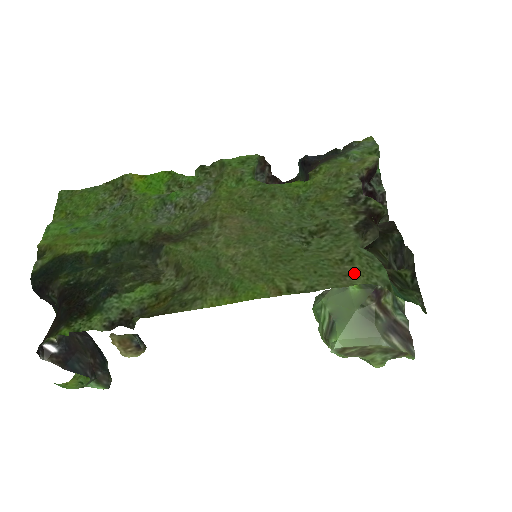
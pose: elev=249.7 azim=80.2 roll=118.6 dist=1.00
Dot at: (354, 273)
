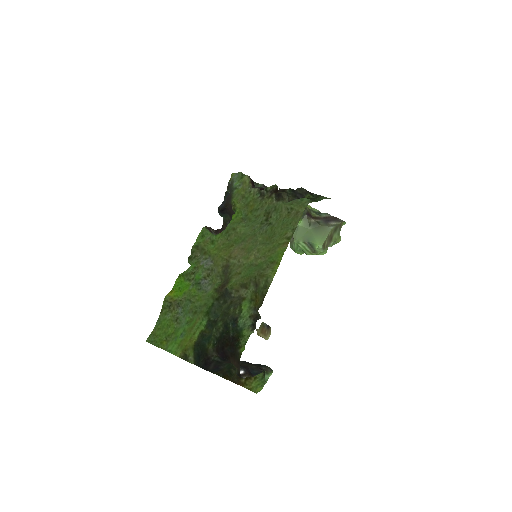
Dot at: (298, 210)
